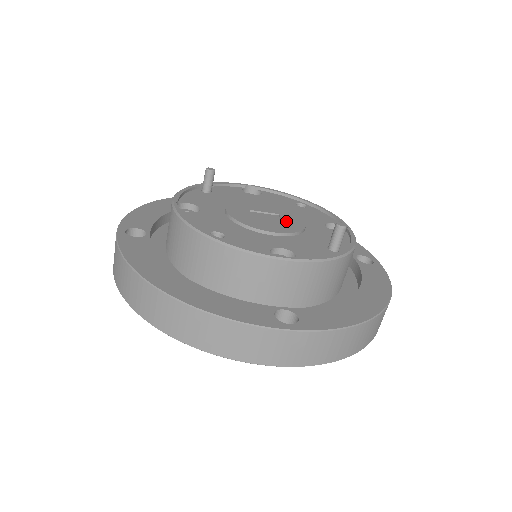
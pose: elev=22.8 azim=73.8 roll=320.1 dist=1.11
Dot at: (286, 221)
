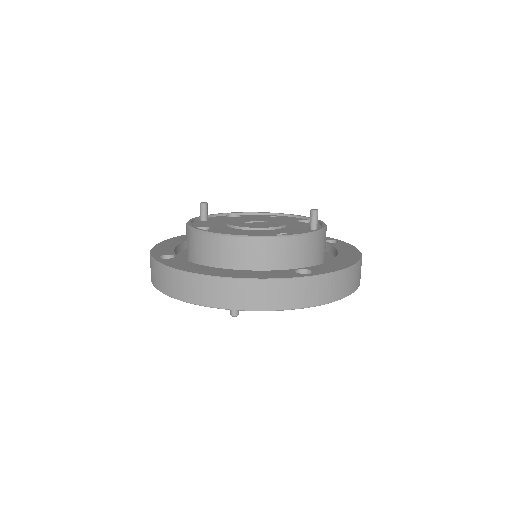
Dot at: (272, 222)
